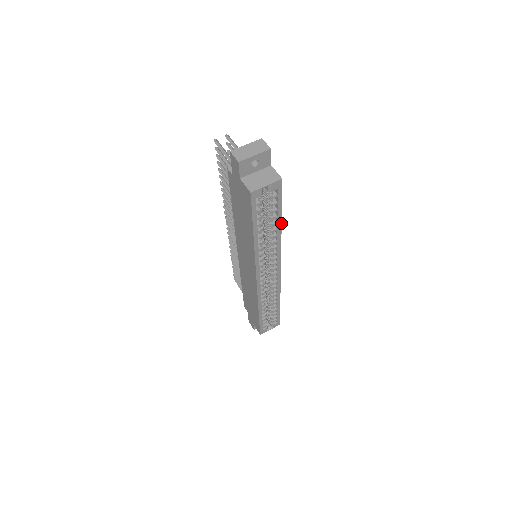
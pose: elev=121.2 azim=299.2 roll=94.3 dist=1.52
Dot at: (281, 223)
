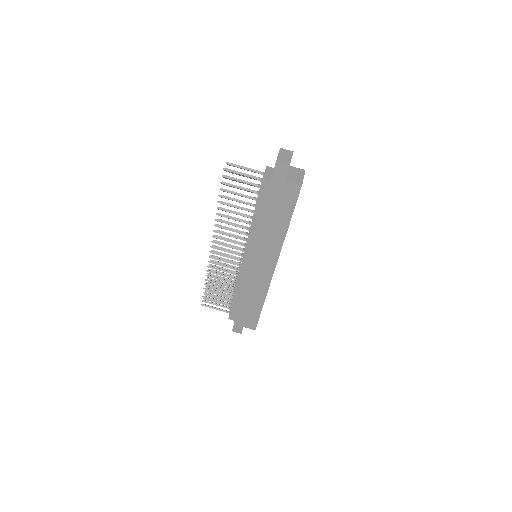
Dot at: occluded
